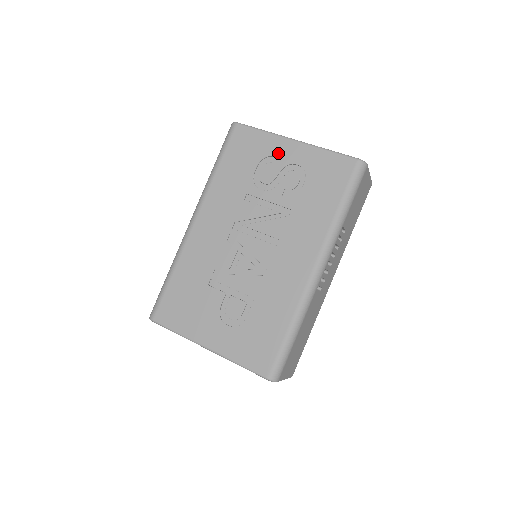
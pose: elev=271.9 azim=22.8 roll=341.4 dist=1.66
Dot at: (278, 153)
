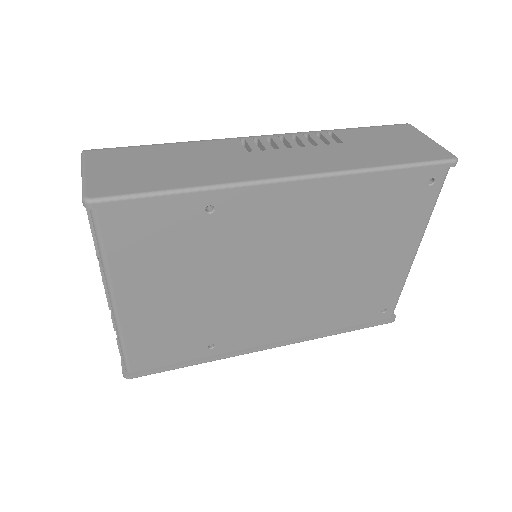
Dot at: occluded
